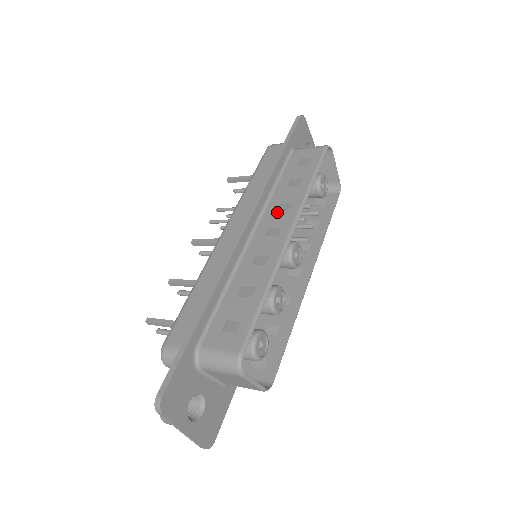
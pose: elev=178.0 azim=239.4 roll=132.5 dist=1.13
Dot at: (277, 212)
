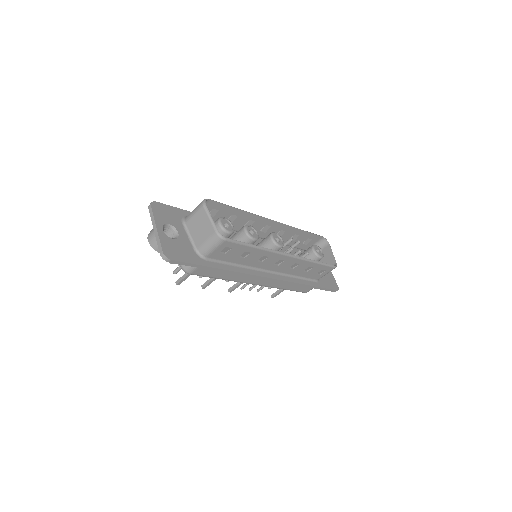
Dot at: occluded
